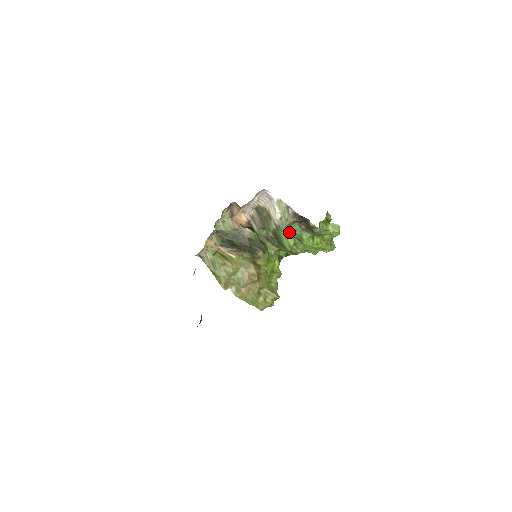
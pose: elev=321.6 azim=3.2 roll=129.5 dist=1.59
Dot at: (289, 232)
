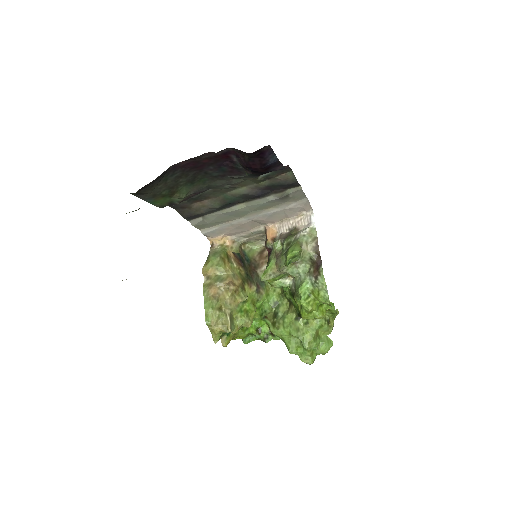
Dot at: occluded
